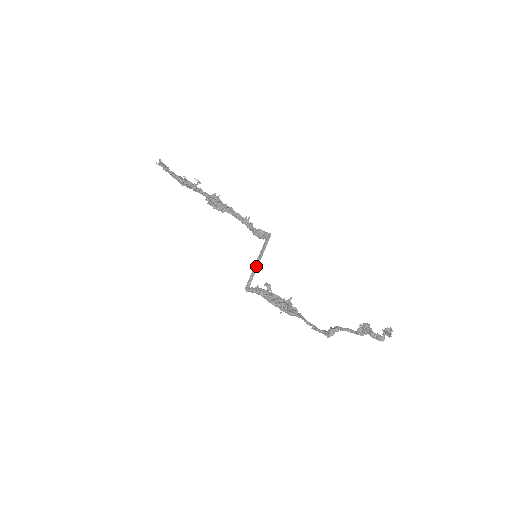
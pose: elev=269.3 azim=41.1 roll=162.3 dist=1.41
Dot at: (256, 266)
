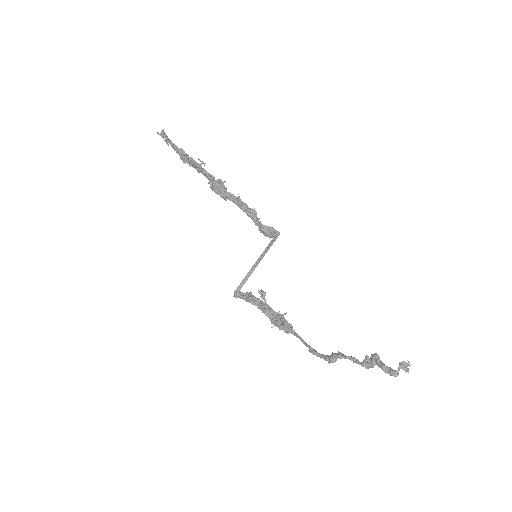
Dot at: (254, 268)
